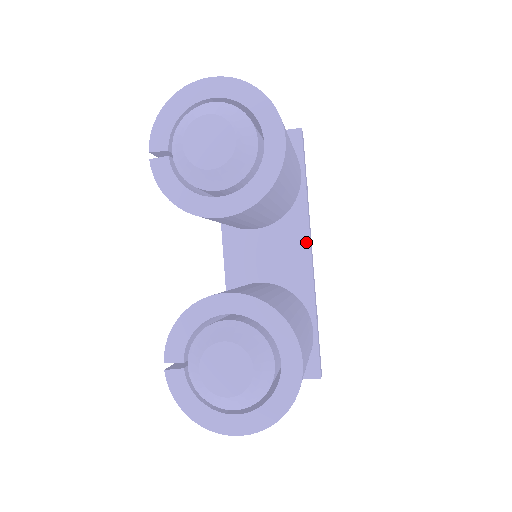
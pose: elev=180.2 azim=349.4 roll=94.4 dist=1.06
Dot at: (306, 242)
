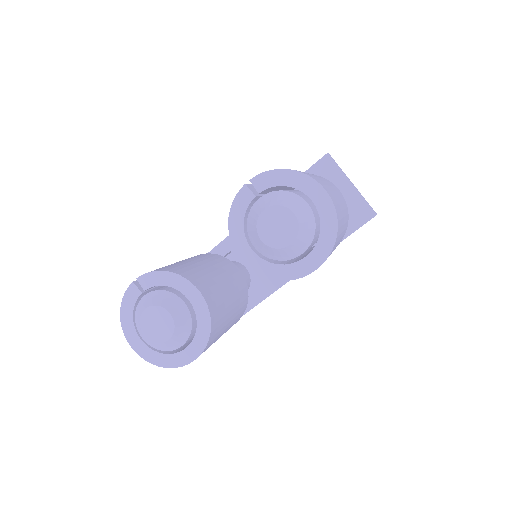
Dot at: occluded
